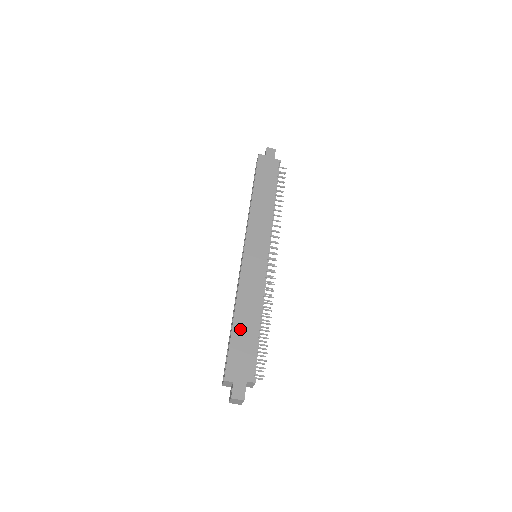
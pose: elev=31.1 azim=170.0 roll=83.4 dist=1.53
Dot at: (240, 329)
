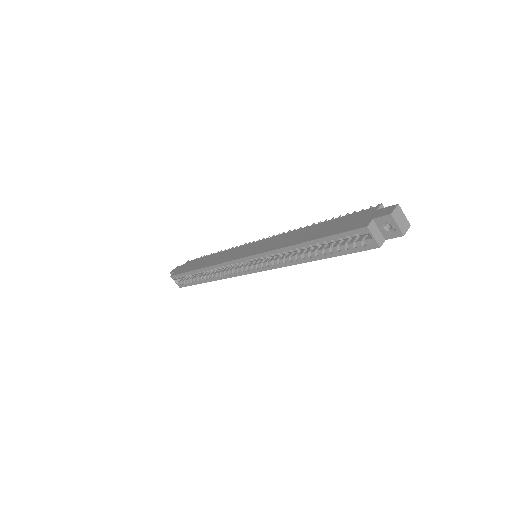
Dot at: (317, 234)
